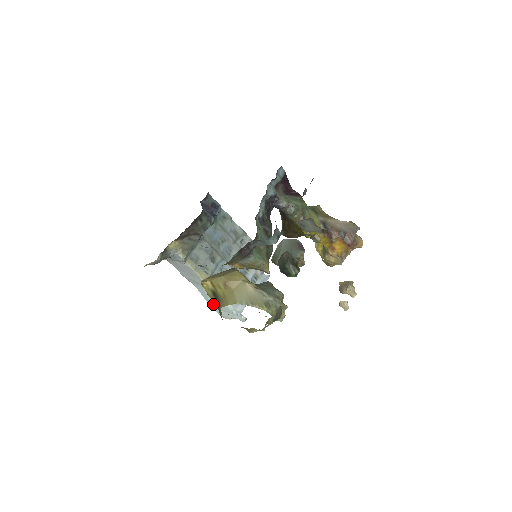
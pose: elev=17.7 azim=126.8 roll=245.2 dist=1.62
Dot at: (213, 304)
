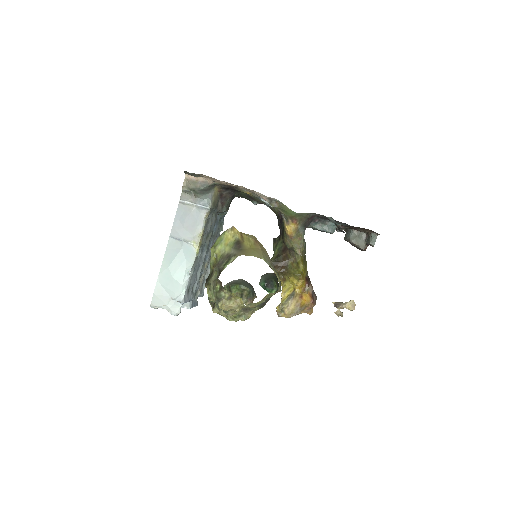
Dot at: (167, 275)
